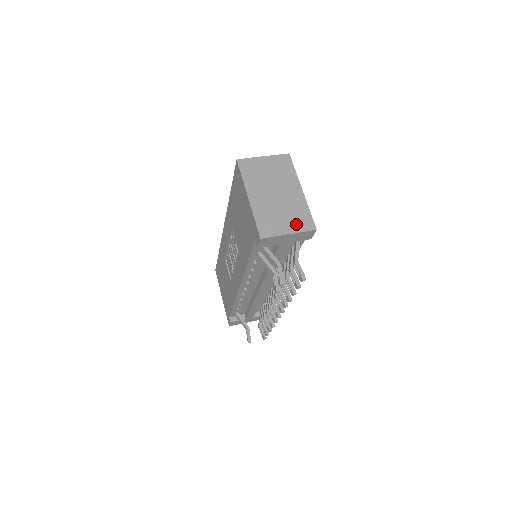
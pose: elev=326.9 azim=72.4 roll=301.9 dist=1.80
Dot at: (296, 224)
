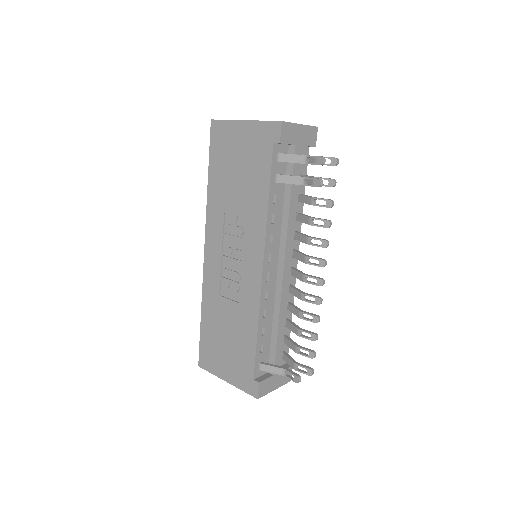
Dot at: occluded
